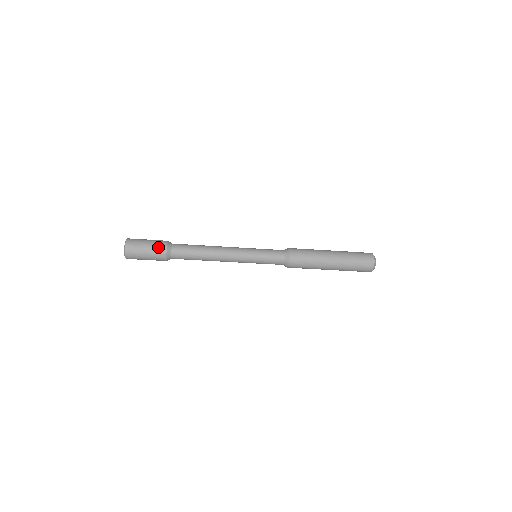
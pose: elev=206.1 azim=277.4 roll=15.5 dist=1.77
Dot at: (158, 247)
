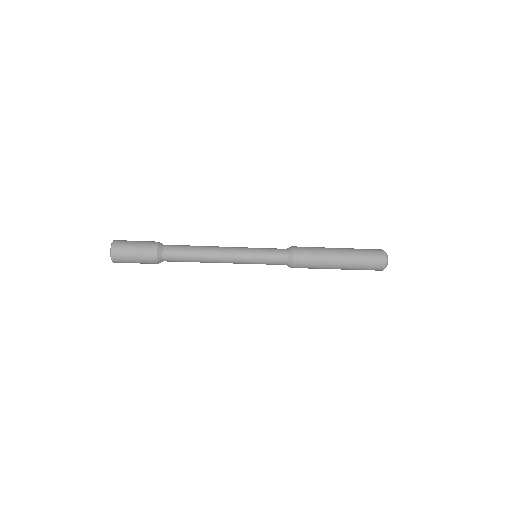
Dot at: (148, 244)
